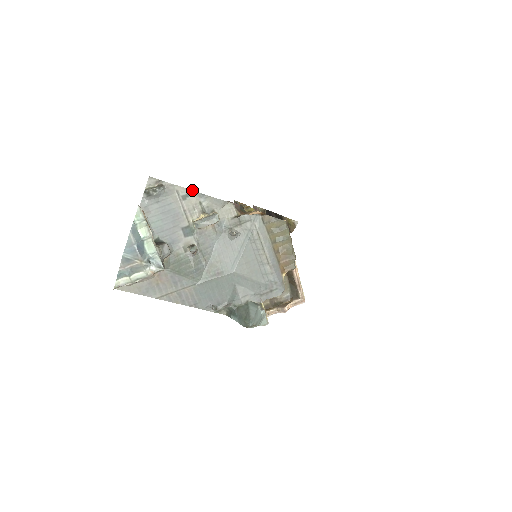
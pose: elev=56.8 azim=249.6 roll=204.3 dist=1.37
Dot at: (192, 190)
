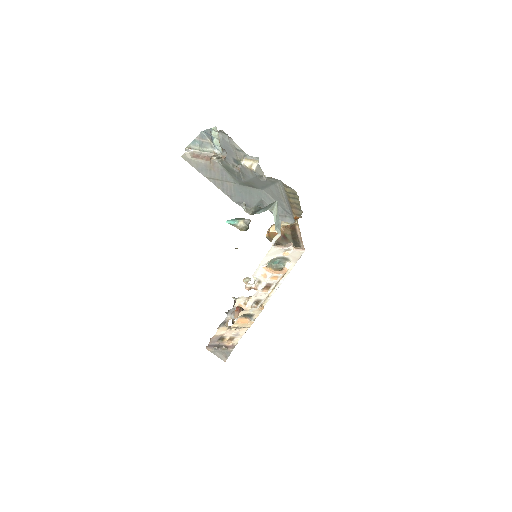
Dot at: (242, 150)
